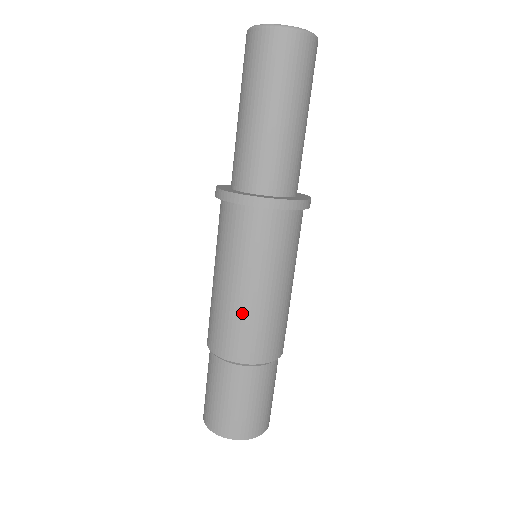
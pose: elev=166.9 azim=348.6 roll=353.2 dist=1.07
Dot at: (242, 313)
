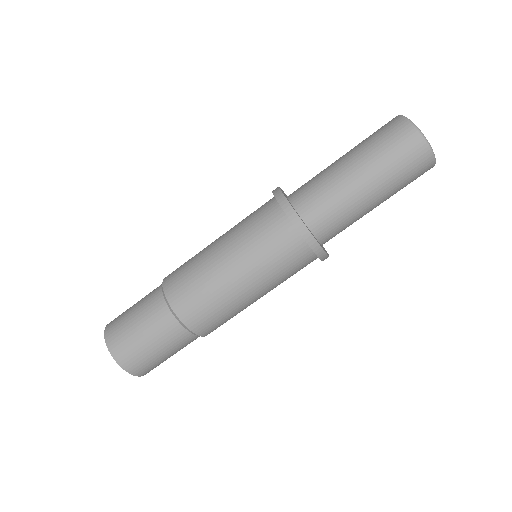
Dot at: (227, 301)
